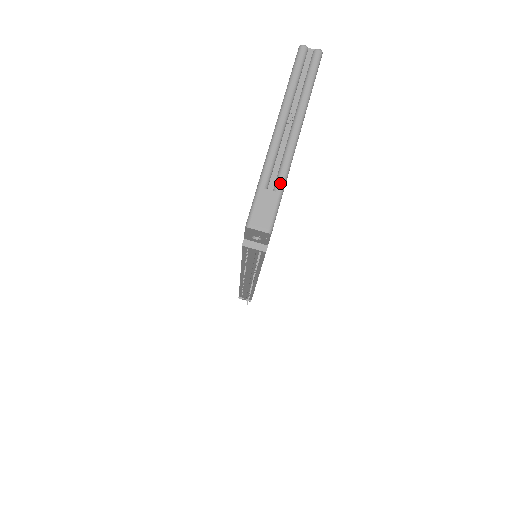
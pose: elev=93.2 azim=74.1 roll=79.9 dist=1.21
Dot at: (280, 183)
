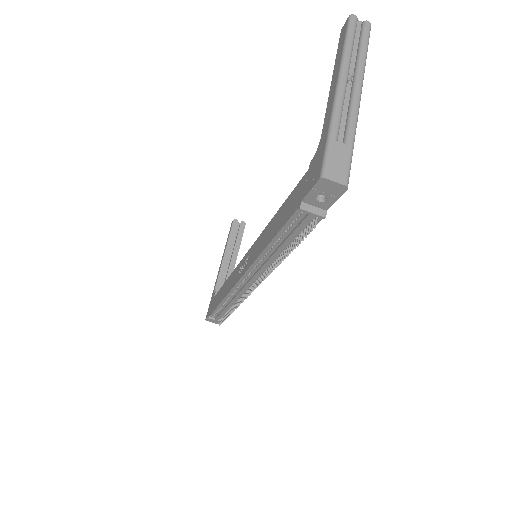
Dot at: (351, 137)
